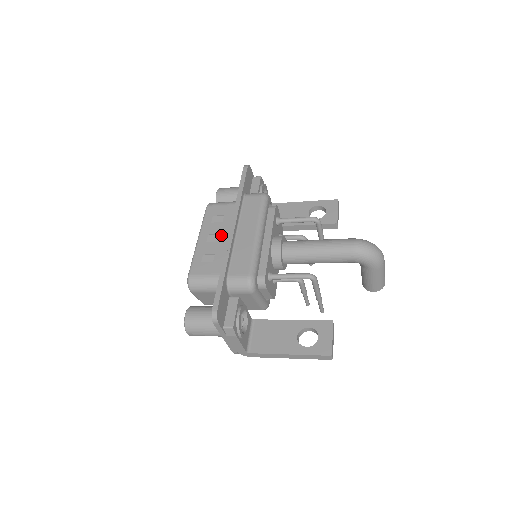
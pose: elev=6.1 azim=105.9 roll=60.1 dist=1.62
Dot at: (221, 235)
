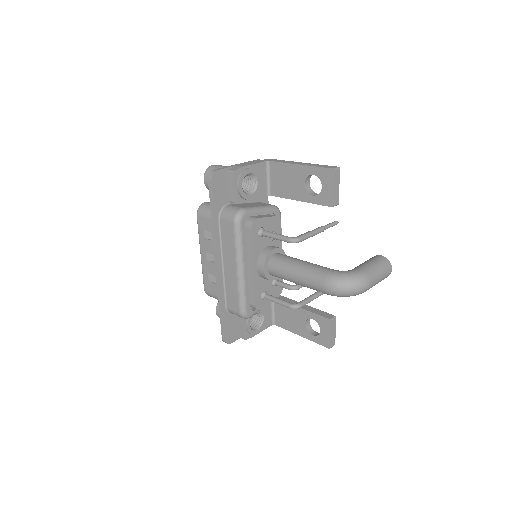
Dot at: (214, 257)
